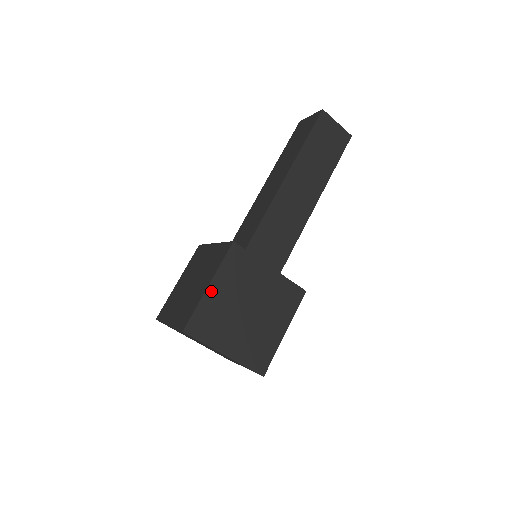
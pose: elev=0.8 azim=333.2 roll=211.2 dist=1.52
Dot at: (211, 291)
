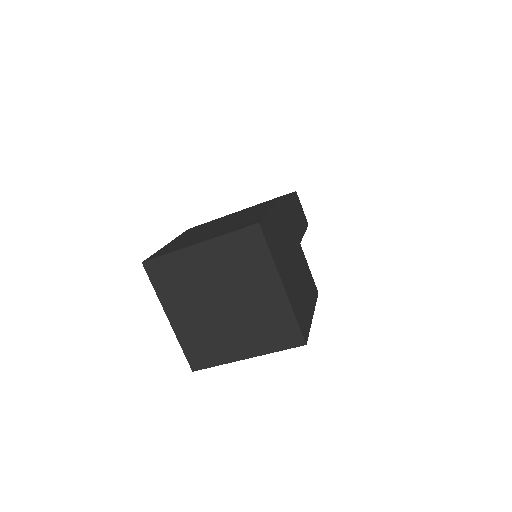
Dot at: (273, 214)
